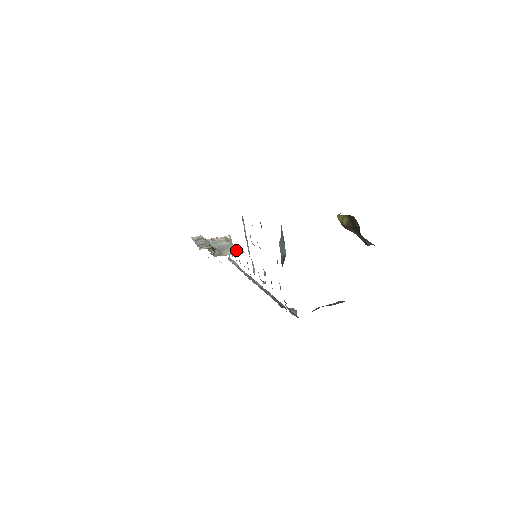
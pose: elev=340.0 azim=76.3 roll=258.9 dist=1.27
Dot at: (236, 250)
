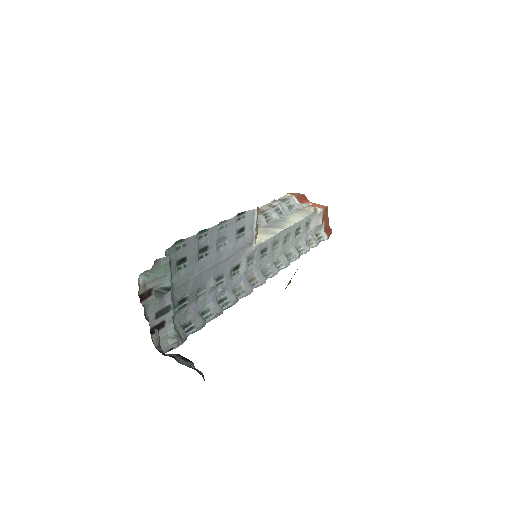
Dot at: (263, 236)
